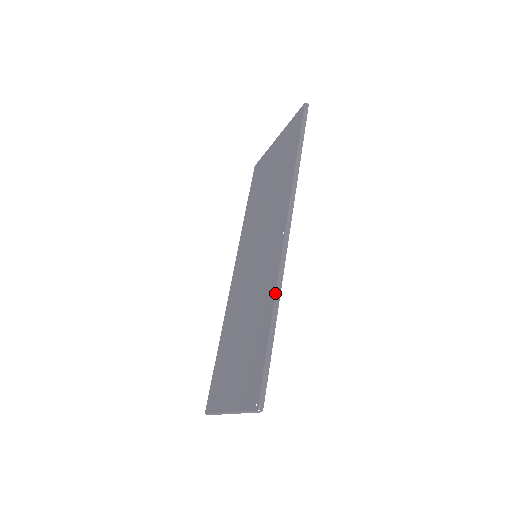
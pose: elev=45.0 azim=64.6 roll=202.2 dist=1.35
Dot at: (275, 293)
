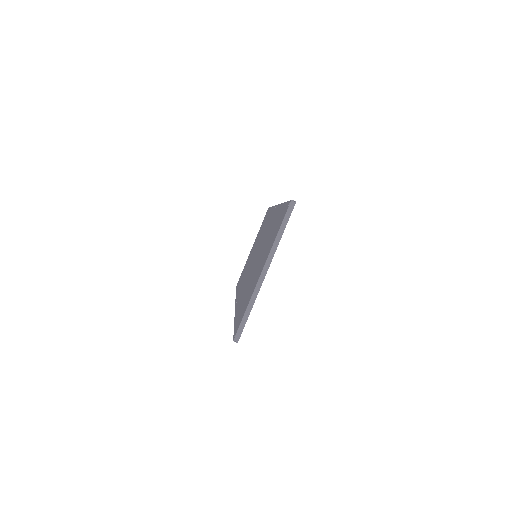
Dot at: (281, 203)
